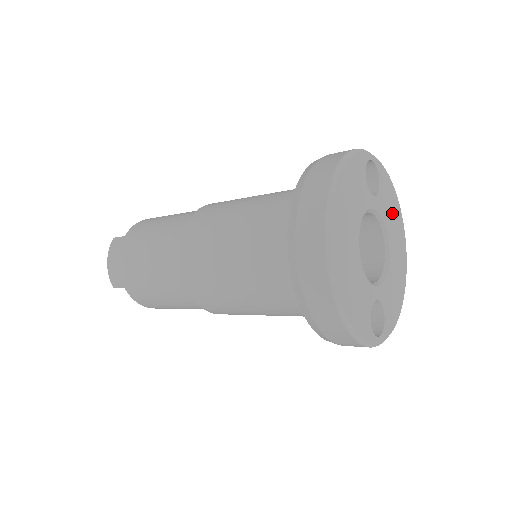
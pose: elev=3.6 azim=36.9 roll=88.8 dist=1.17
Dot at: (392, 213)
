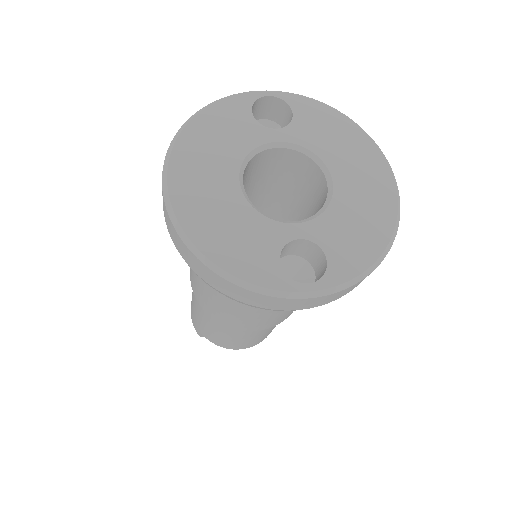
Dot at: (337, 139)
